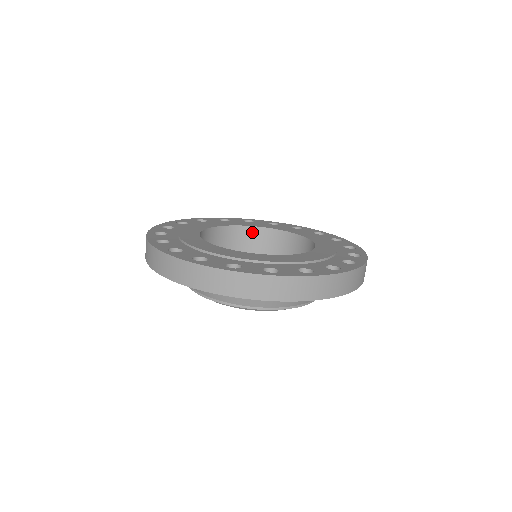
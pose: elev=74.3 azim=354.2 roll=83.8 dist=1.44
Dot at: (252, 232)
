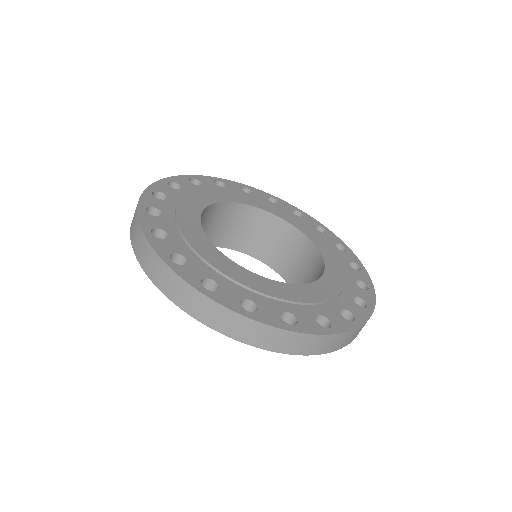
Dot at: (251, 212)
